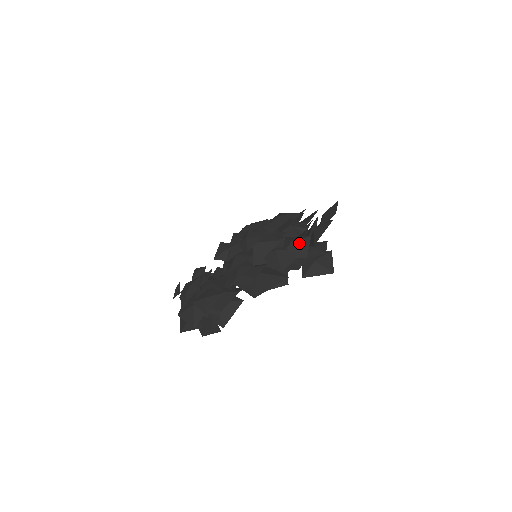
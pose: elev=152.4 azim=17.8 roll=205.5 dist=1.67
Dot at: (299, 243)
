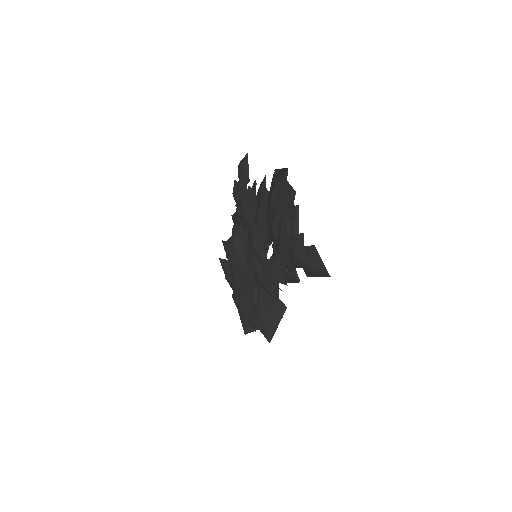
Dot at: (270, 274)
